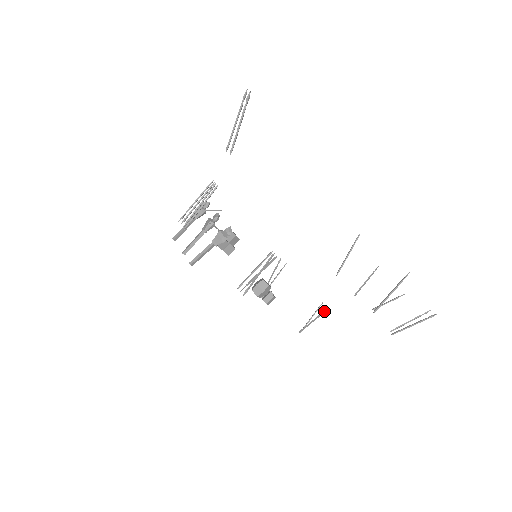
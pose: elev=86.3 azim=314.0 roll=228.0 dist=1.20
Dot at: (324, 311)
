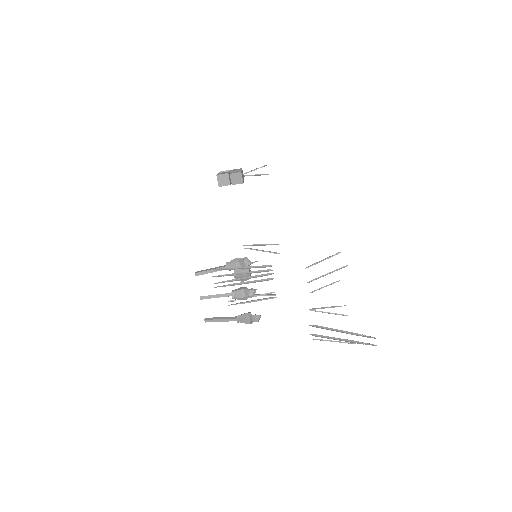
Dot at: (274, 253)
